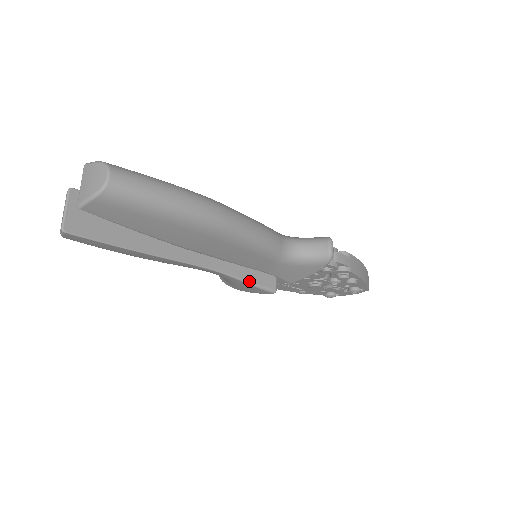
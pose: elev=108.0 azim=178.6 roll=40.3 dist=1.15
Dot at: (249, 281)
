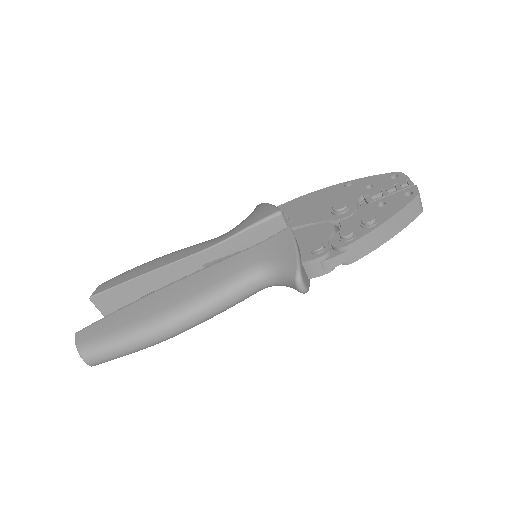
Dot at: occluded
